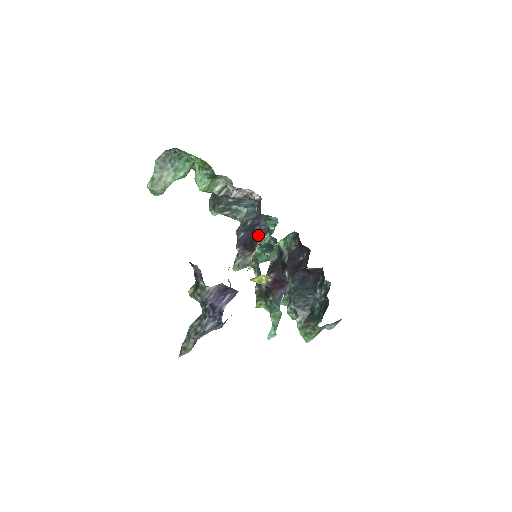
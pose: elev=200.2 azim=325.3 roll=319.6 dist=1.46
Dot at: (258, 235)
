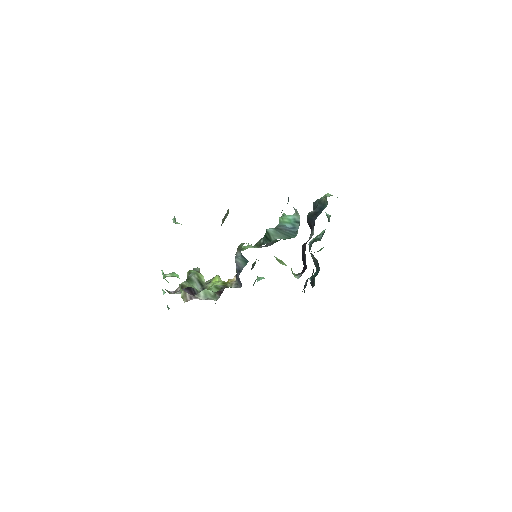
Dot at: (238, 277)
